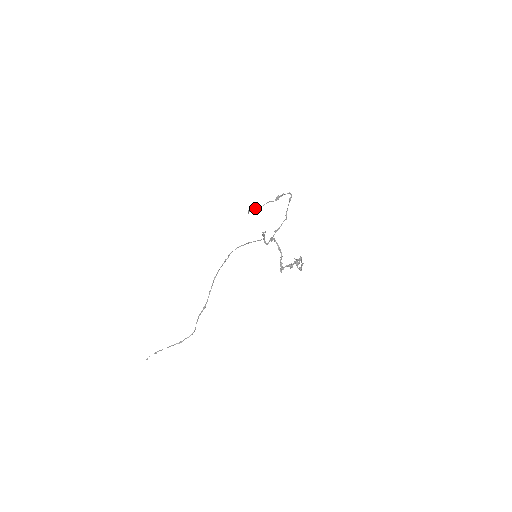
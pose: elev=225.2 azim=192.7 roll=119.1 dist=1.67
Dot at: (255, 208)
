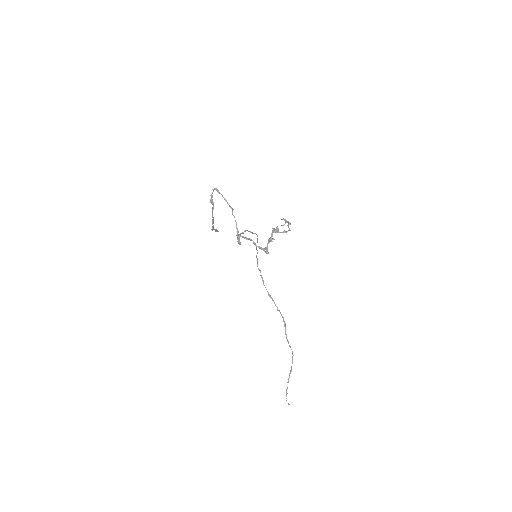
Dot at: (212, 226)
